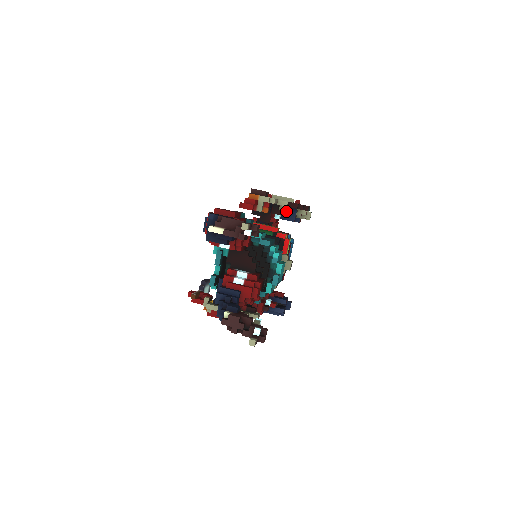
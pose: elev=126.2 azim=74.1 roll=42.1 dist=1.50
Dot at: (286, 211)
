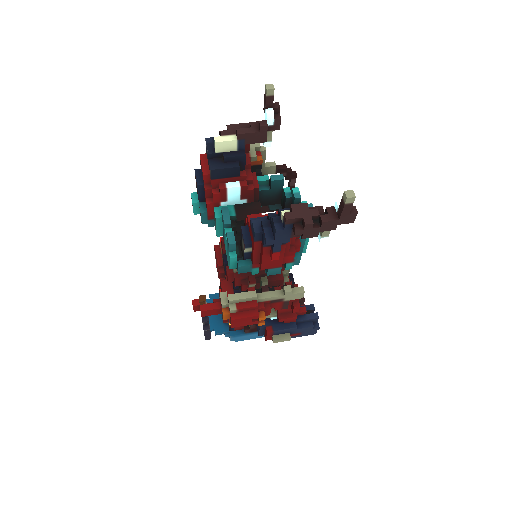
Dot at: occluded
